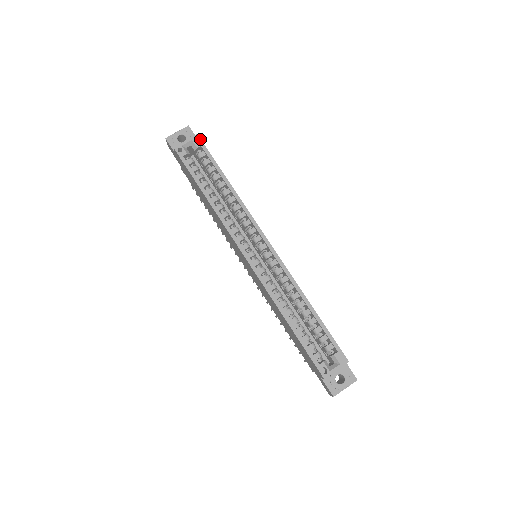
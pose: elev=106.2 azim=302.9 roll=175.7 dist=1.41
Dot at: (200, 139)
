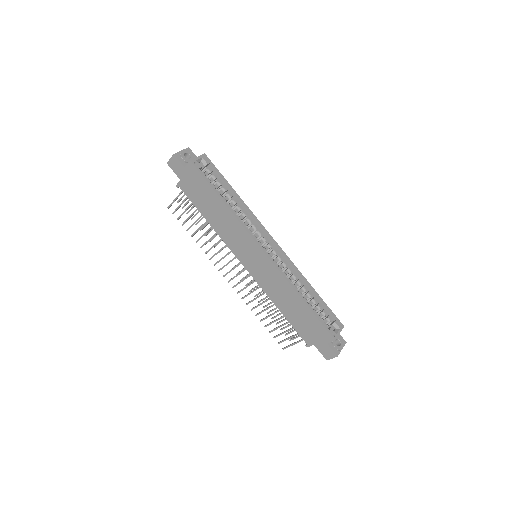
Dot at: (208, 158)
